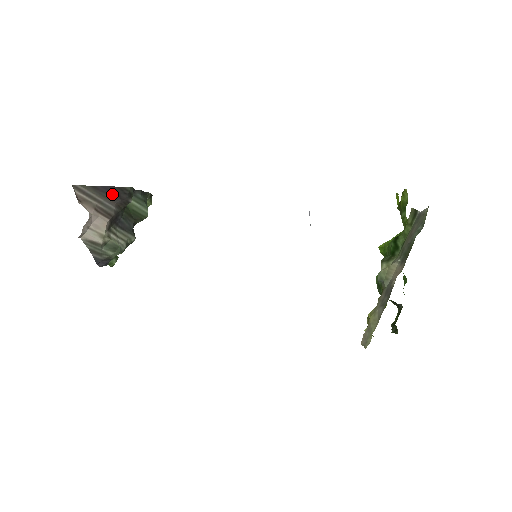
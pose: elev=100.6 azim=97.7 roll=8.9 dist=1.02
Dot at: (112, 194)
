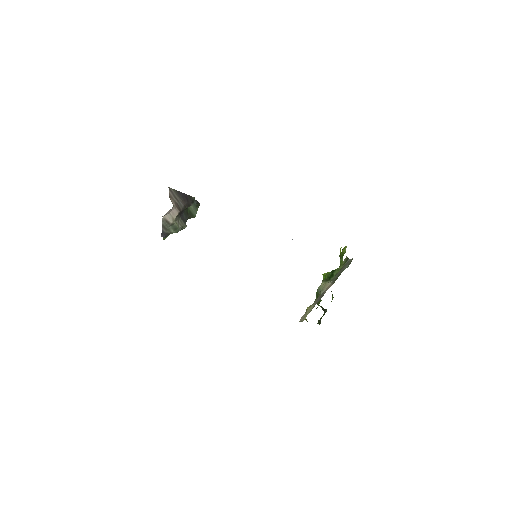
Dot at: (185, 198)
